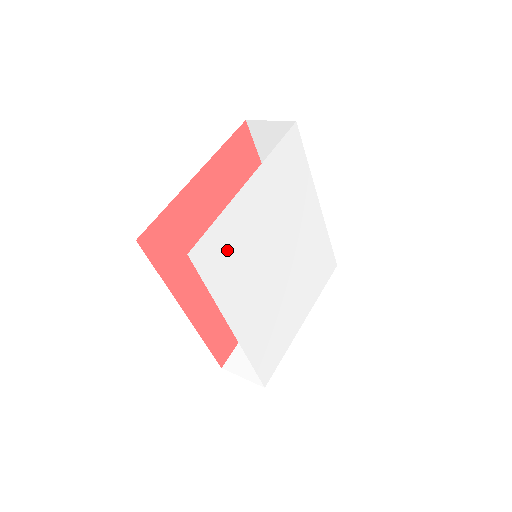
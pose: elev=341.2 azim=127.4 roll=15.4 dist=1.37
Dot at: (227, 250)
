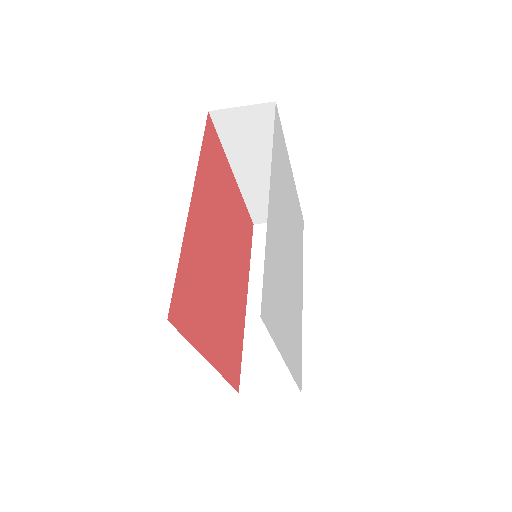
Dot at: (281, 157)
